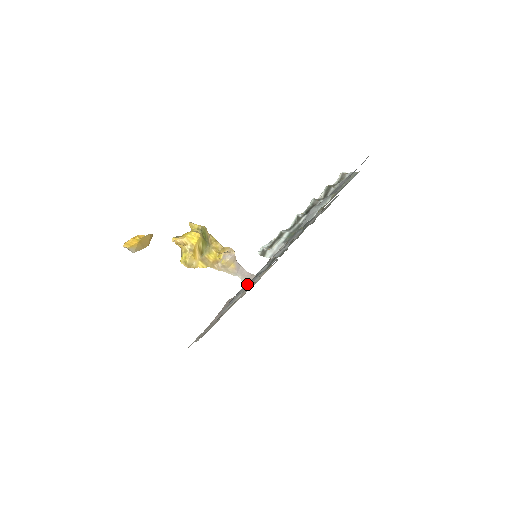
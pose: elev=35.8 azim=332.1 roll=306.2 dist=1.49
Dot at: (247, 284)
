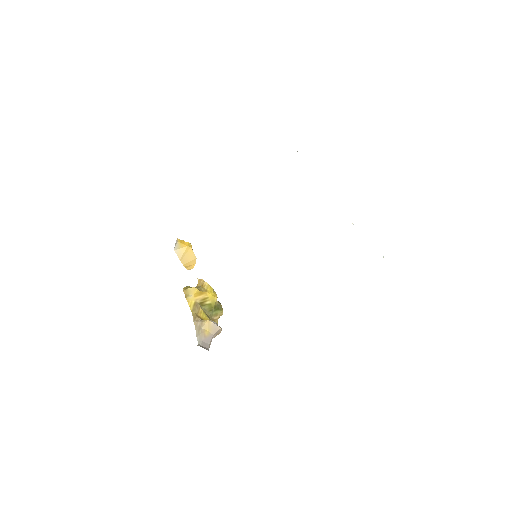
Dot at: occluded
